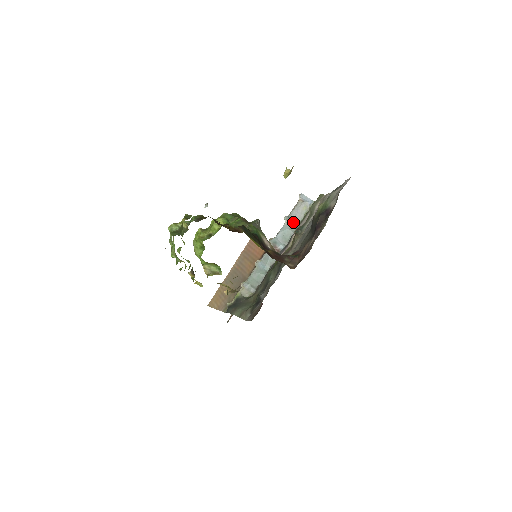
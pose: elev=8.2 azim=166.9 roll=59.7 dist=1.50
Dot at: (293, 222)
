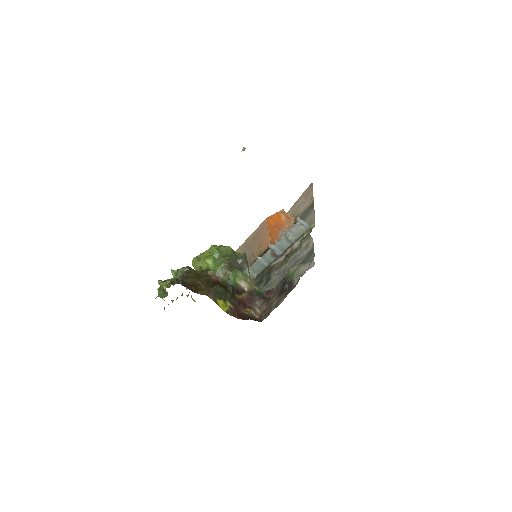
Dot at: (290, 238)
